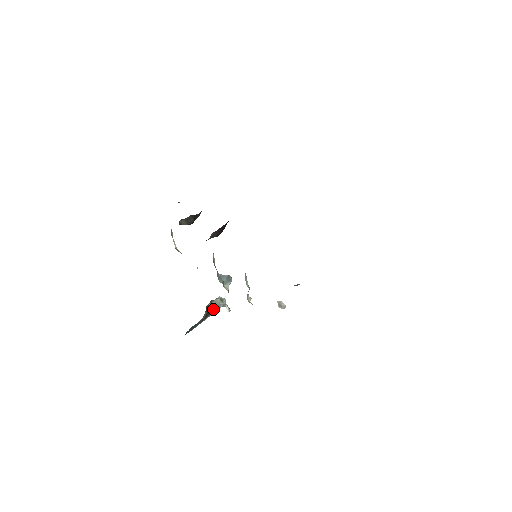
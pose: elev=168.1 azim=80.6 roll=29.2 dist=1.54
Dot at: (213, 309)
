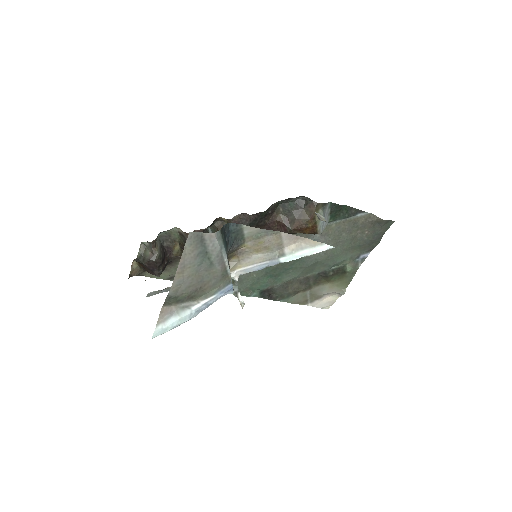
Dot at: occluded
